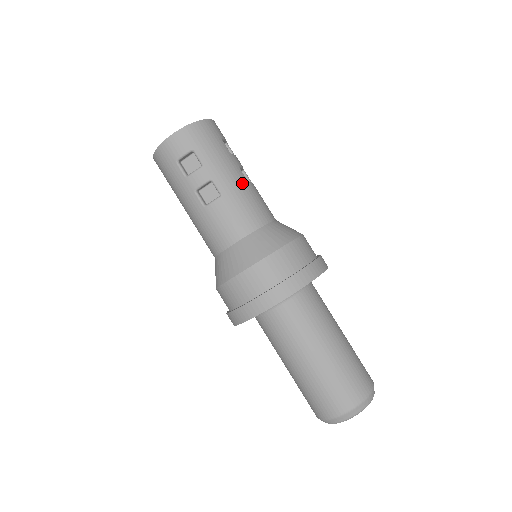
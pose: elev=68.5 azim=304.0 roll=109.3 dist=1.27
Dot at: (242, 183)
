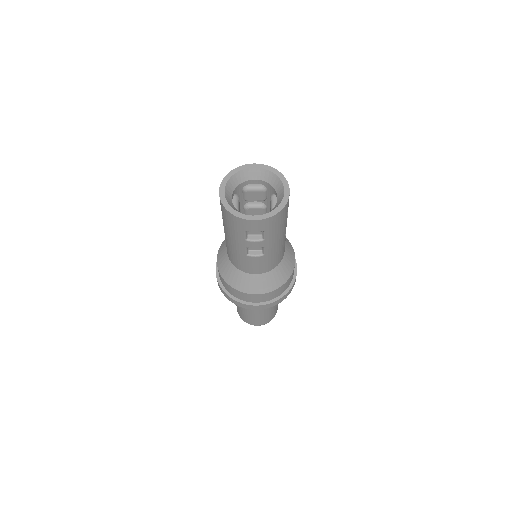
Dot at: (282, 243)
